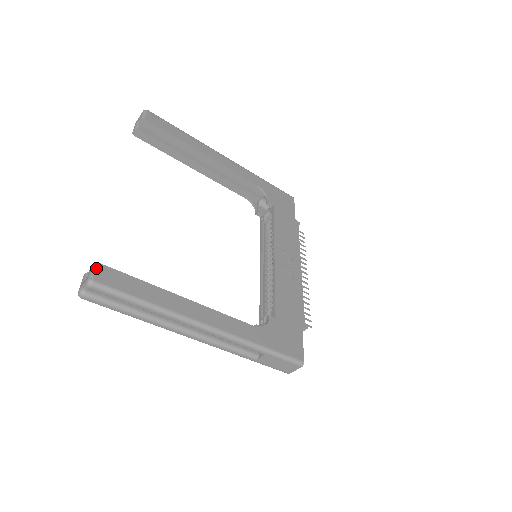
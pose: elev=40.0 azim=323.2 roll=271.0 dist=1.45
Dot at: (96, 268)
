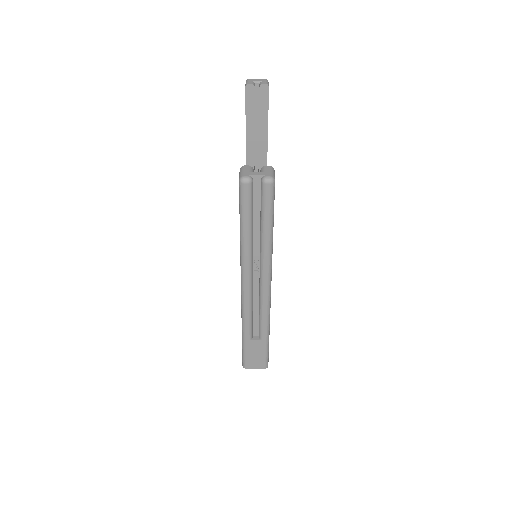
Dot at: occluded
